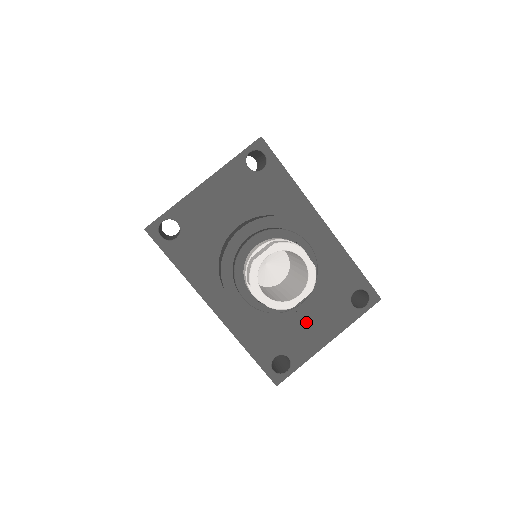
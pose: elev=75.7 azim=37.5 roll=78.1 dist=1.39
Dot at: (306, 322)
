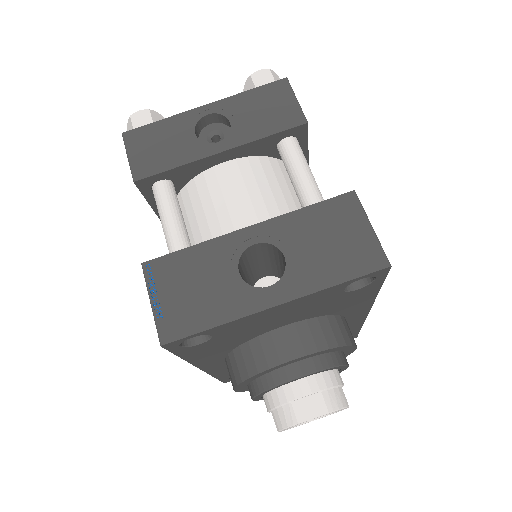
Dot at: occluded
